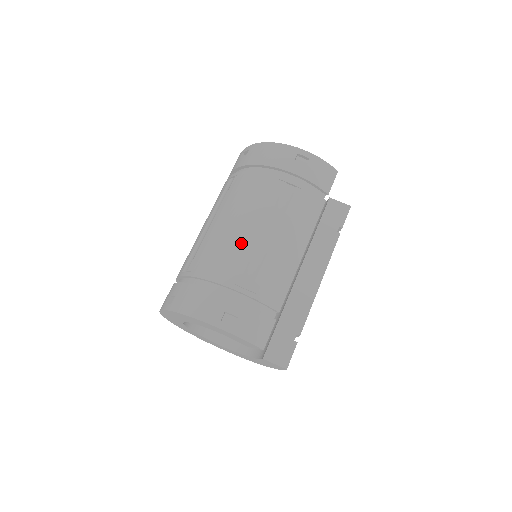
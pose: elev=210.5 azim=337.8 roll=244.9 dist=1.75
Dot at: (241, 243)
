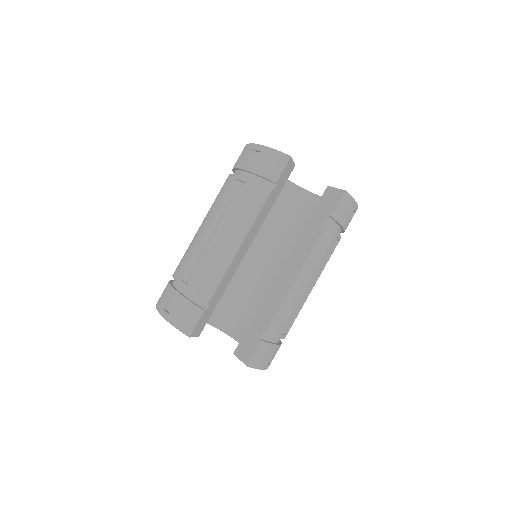
Dot at: (195, 242)
